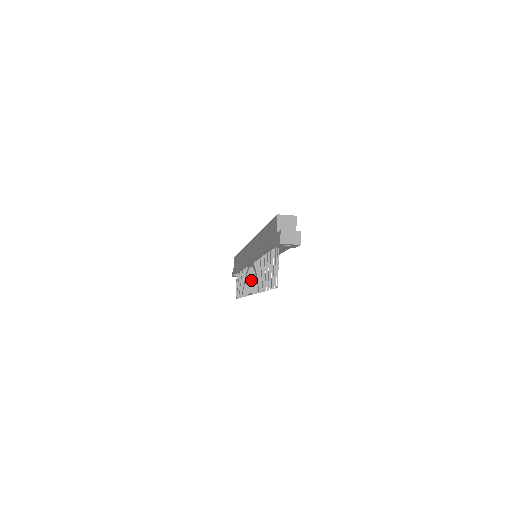
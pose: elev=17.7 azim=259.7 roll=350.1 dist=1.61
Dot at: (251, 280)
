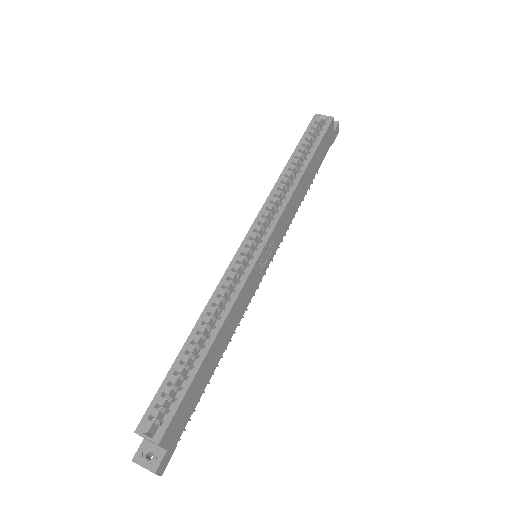
Dot at: occluded
